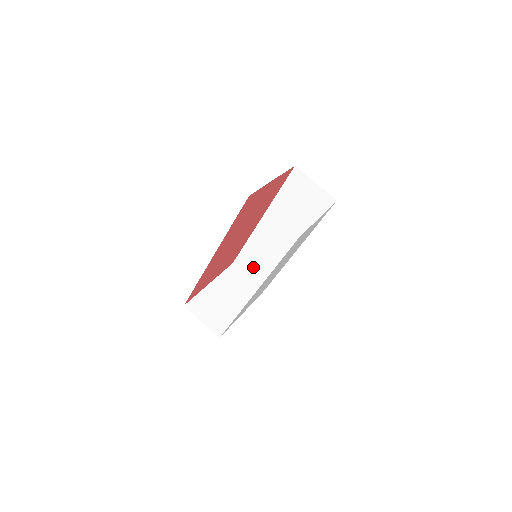
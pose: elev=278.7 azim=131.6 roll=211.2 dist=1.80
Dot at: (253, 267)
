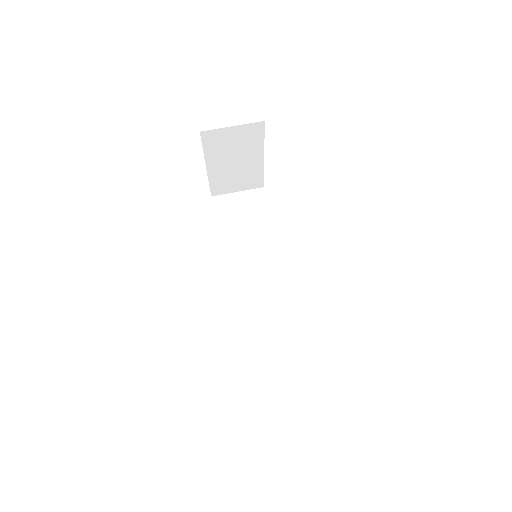
Dot at: (269, 350)
